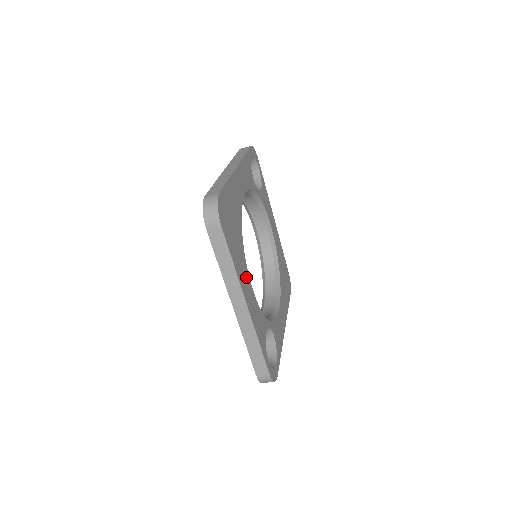
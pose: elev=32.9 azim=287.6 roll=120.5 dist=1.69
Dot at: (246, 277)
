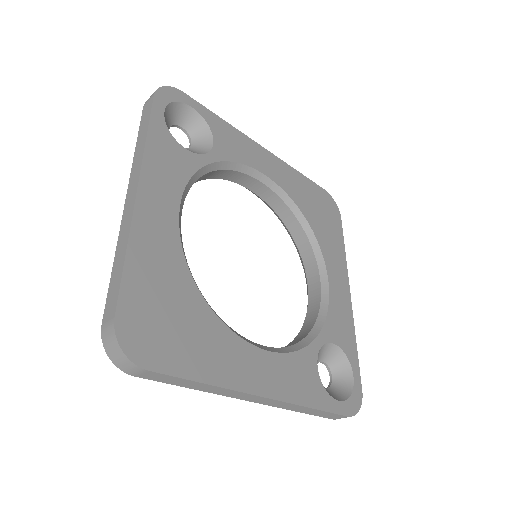
Dot at: (243, 355)
